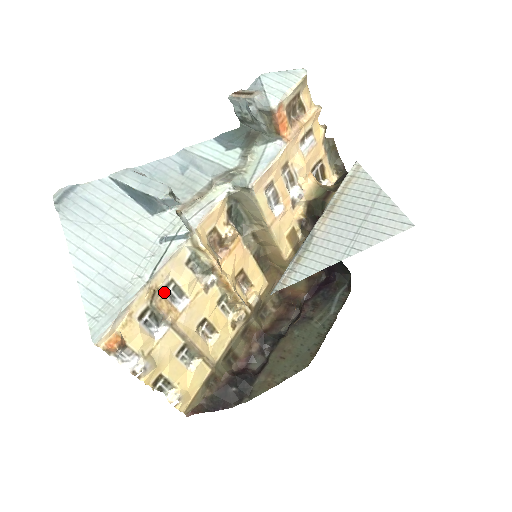
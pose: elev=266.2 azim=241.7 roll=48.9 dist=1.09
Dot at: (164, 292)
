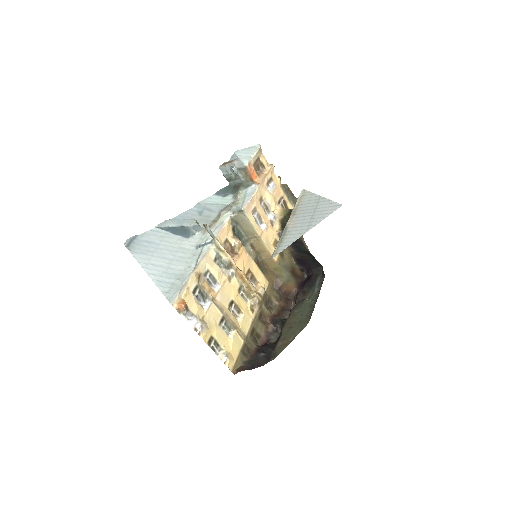
Dot at: (205, 278)
